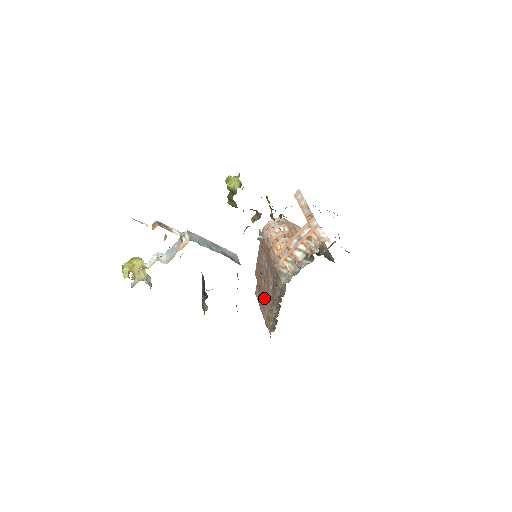
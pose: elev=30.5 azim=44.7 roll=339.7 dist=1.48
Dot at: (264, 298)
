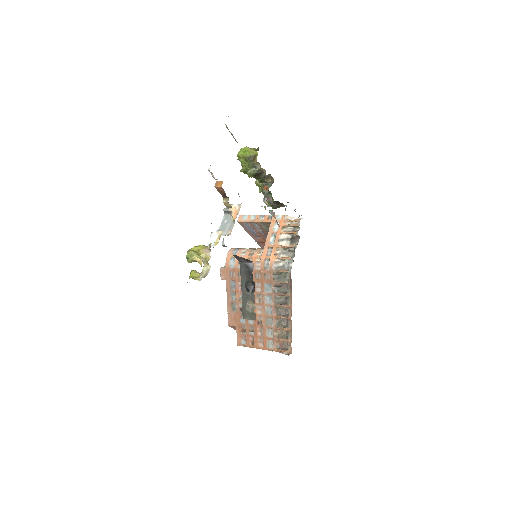
Dot at: (259, 327)
